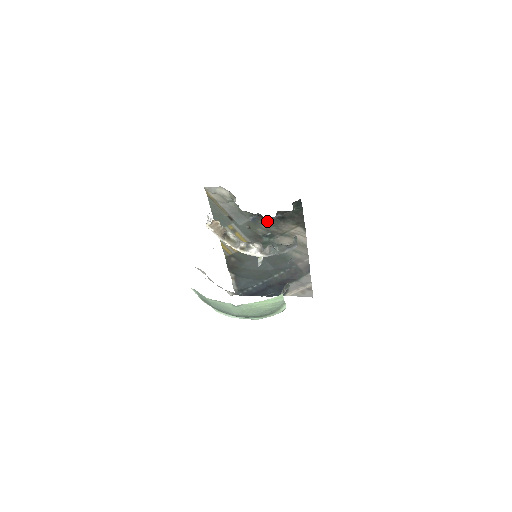
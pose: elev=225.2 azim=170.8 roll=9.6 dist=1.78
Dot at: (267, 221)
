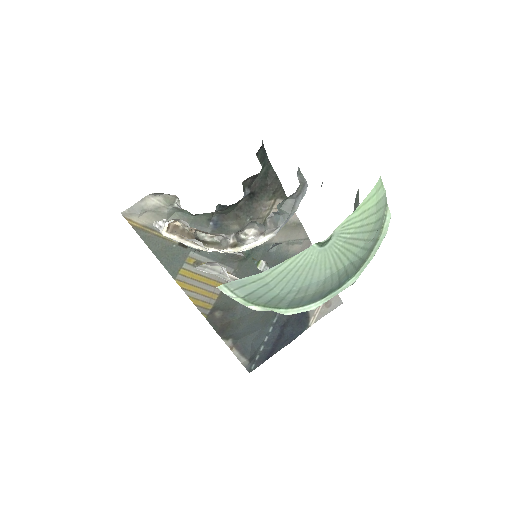
Dot at: (235, 213)
